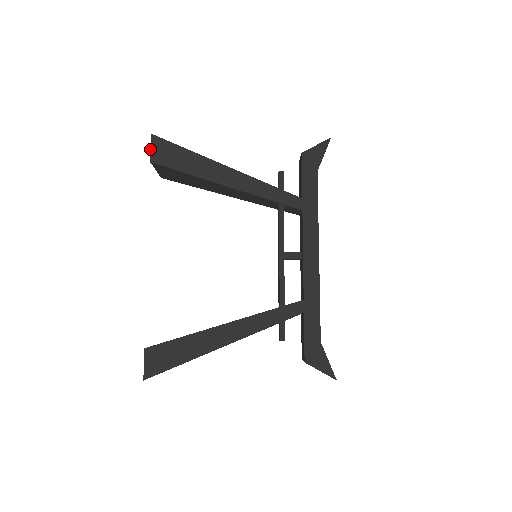
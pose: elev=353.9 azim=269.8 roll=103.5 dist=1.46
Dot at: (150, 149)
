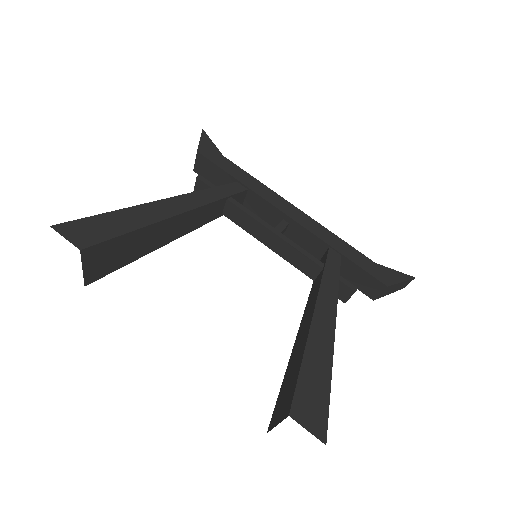
Dot at: occluded
